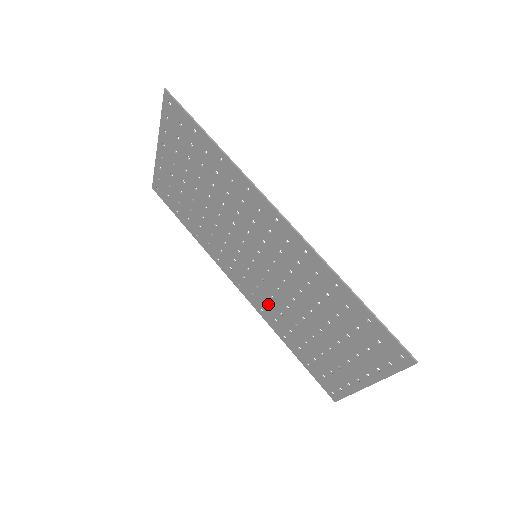
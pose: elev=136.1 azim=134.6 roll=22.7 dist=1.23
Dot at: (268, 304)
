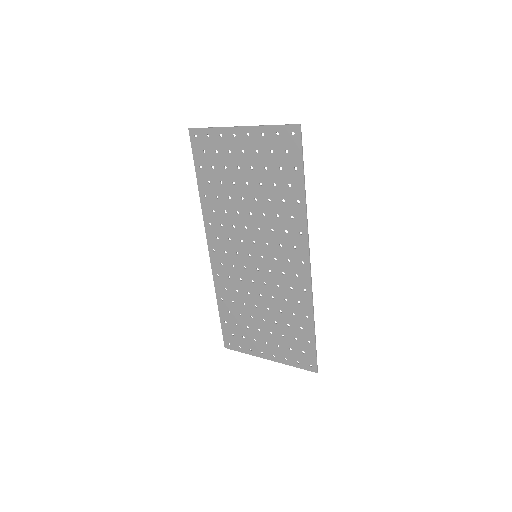
Dot at: (231, 279)
